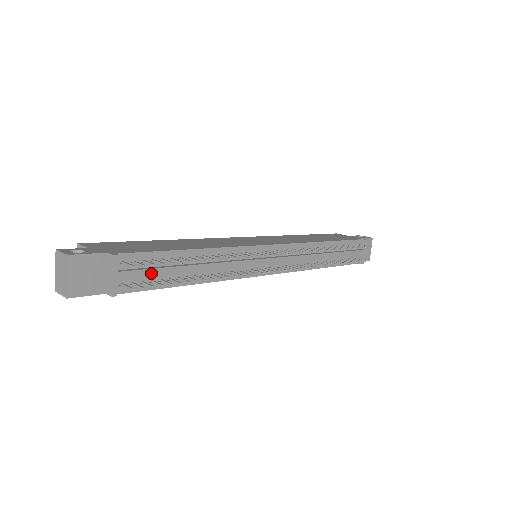
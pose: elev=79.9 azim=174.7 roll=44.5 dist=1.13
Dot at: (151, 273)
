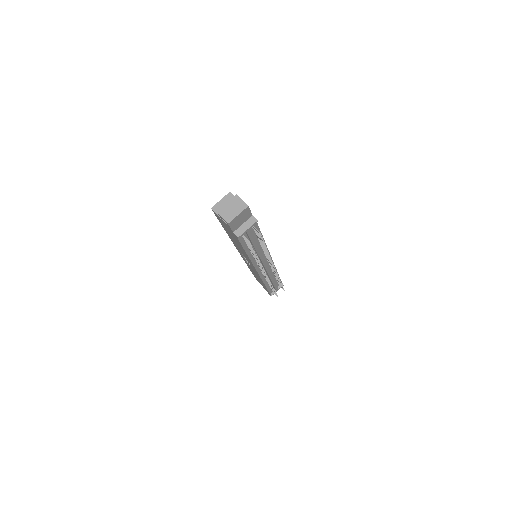
Dot at: (252, 238)
